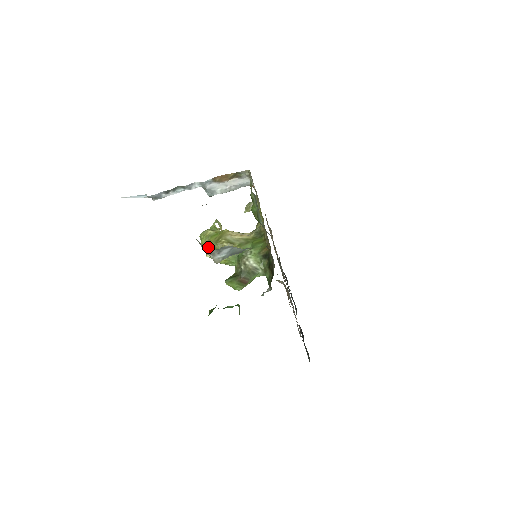
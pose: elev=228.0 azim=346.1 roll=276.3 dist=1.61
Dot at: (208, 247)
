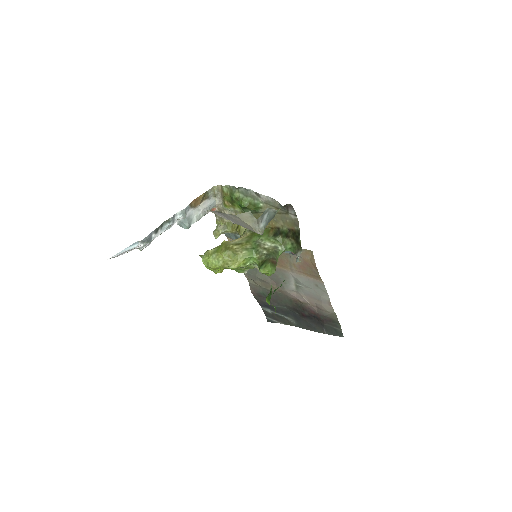
Dot at: (219, 261)
